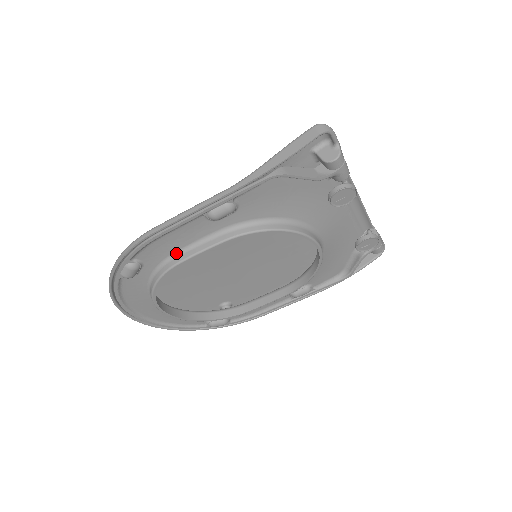
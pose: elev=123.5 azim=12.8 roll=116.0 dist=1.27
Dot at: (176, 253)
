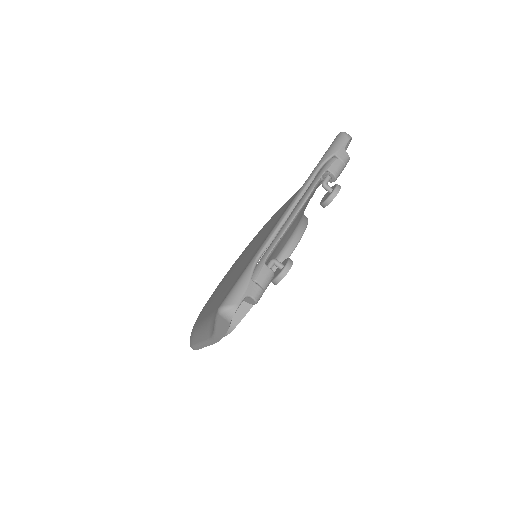
Dot at: occluded
